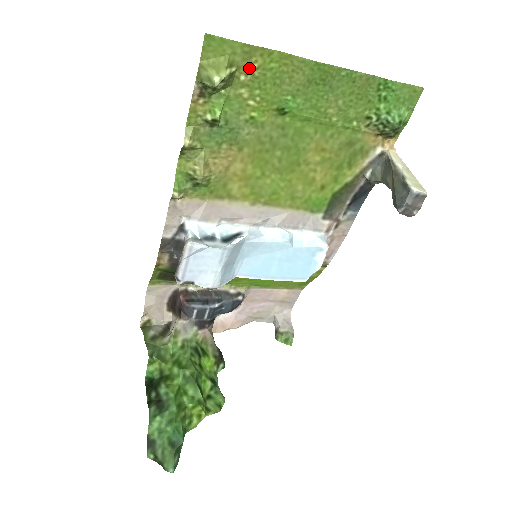
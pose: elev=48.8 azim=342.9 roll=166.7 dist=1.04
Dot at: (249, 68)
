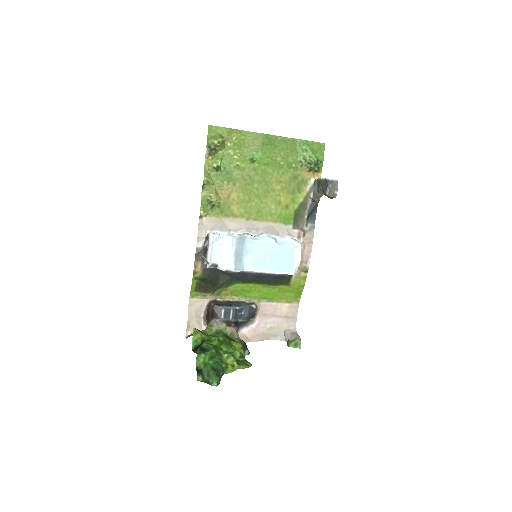
Dot at: (231, 139)
